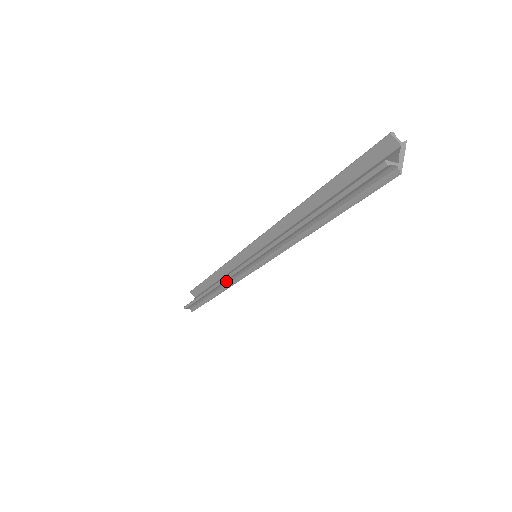
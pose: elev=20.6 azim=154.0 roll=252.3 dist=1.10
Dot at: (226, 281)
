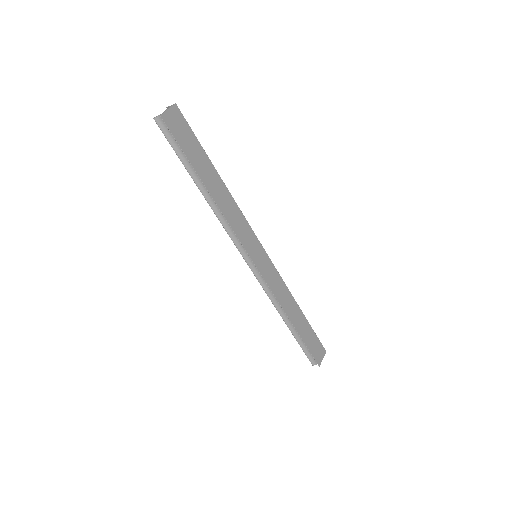
Dot at: (273, 298)
